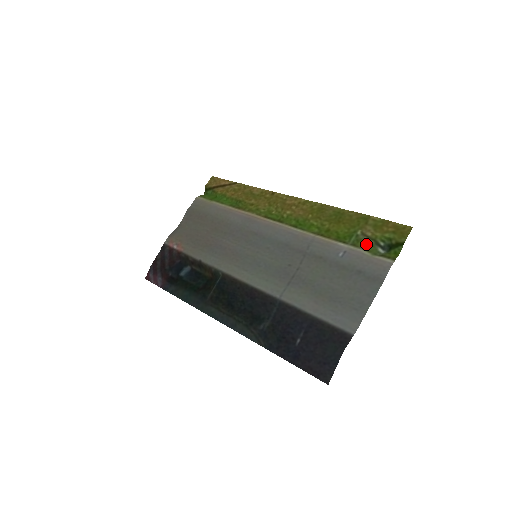
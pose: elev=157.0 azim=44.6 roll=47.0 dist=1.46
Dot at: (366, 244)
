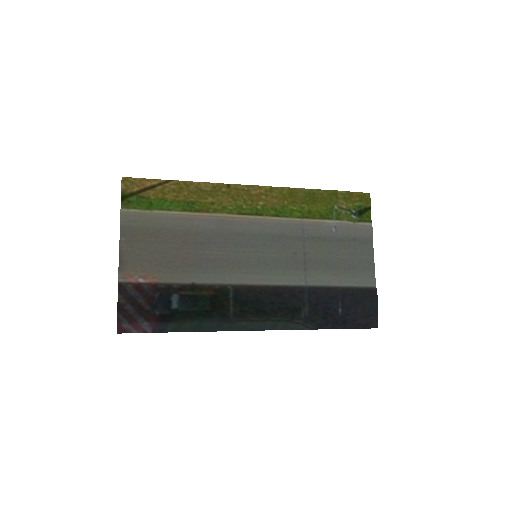
Dot at: (347, 216)
